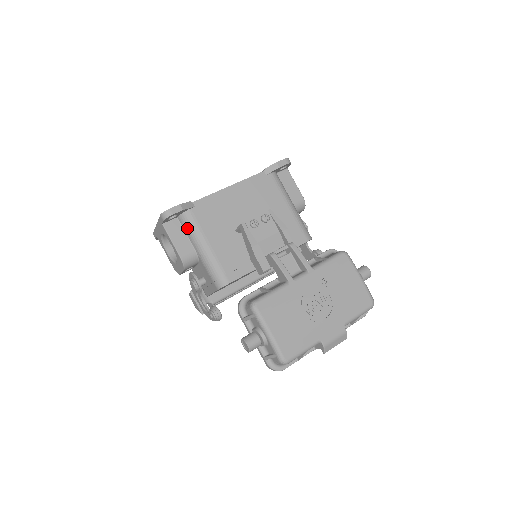
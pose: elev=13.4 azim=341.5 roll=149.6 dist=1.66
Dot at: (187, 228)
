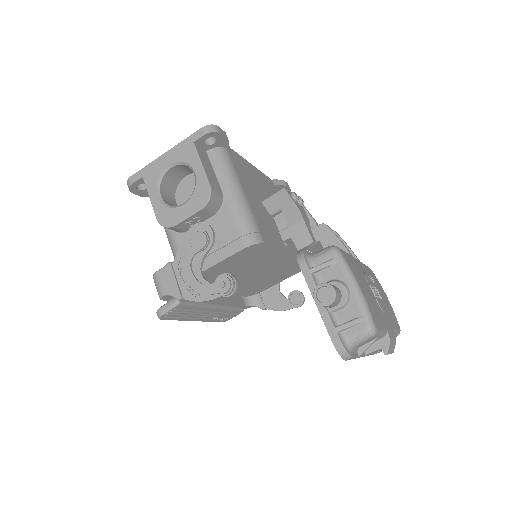
Dot at: (220, 164)
